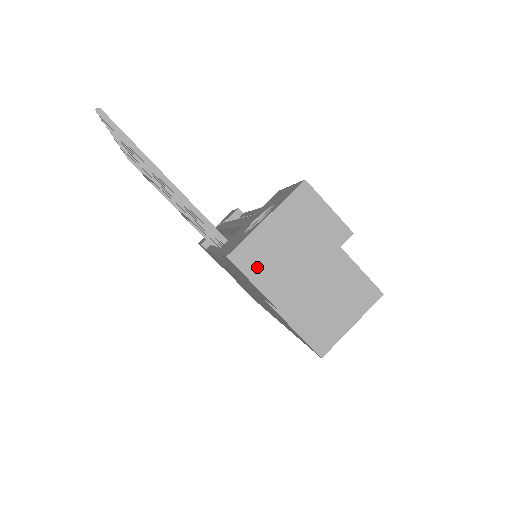
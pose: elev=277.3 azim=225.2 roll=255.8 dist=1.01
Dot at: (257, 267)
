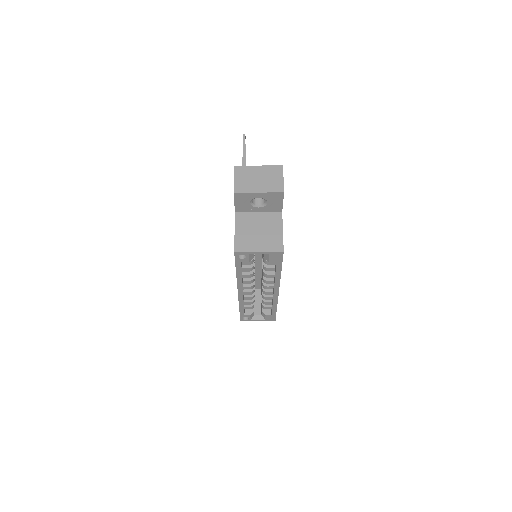
Dot at: (240, 176)
